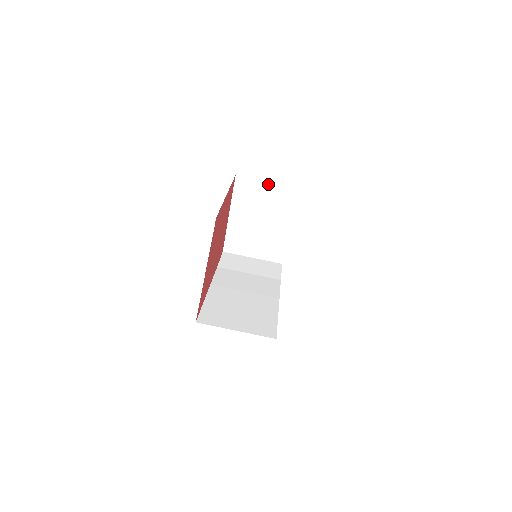
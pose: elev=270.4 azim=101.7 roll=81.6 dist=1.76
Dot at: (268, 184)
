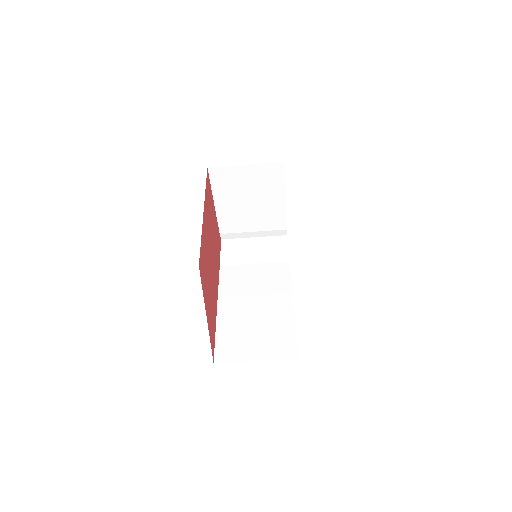
Dot at: (247, 167)
